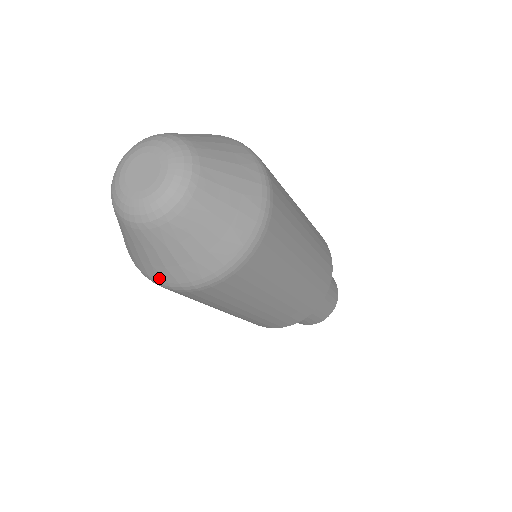
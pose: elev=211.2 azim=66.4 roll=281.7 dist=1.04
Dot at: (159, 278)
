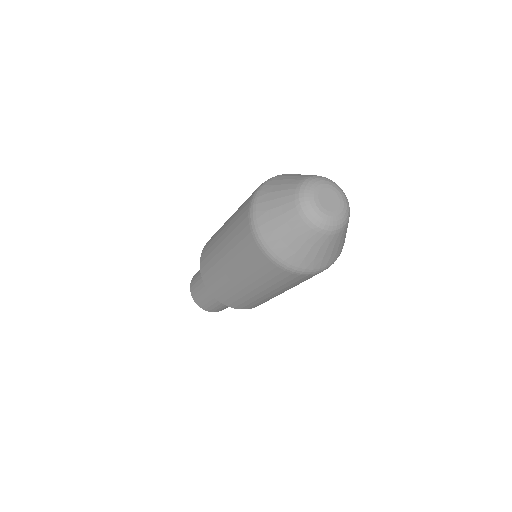
Dot at: (281, 255)
